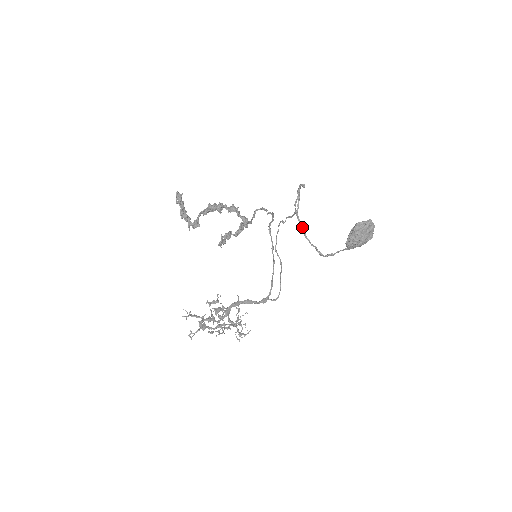
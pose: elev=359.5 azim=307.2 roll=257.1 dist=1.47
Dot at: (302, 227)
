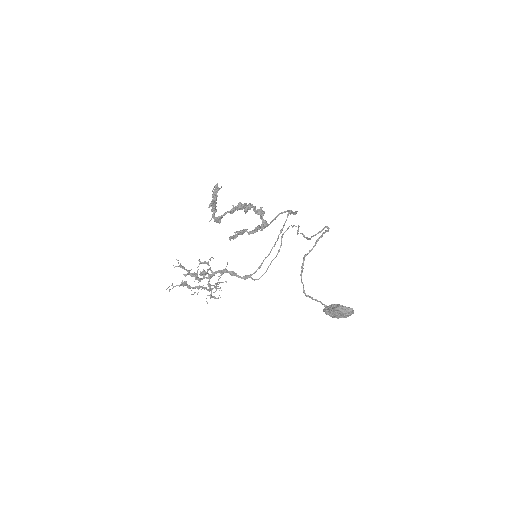
Dot at: (302, 268)
